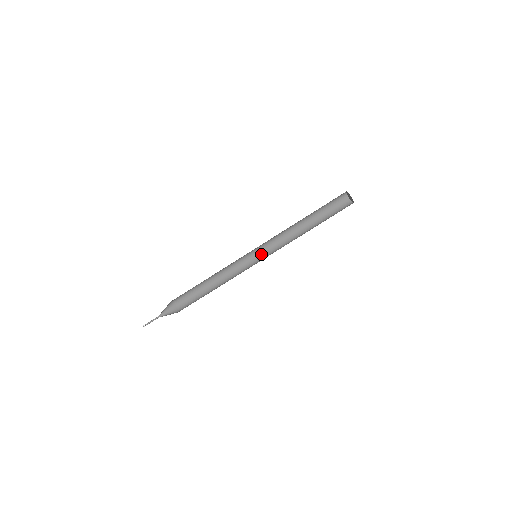
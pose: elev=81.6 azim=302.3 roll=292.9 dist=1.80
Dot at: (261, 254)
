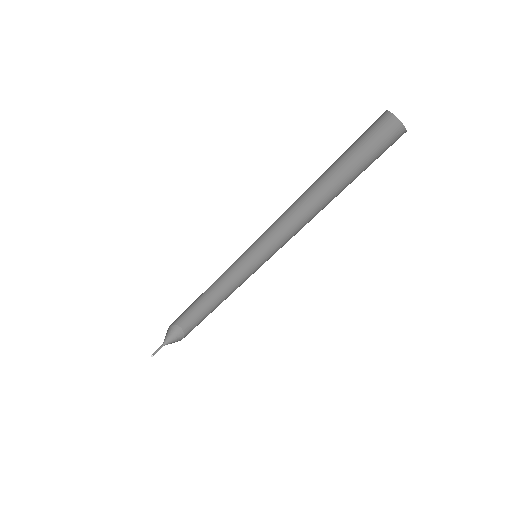
Dot at: (262, 244)
